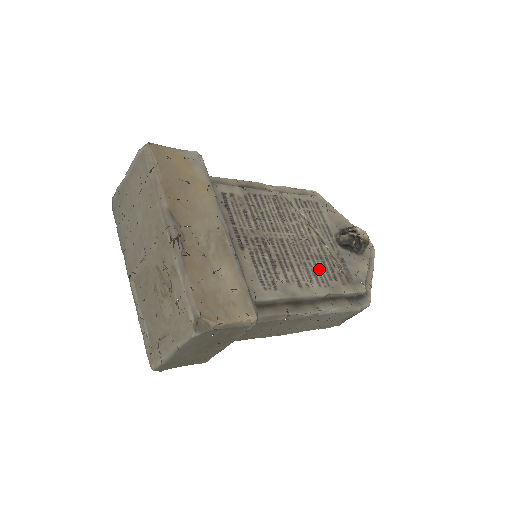
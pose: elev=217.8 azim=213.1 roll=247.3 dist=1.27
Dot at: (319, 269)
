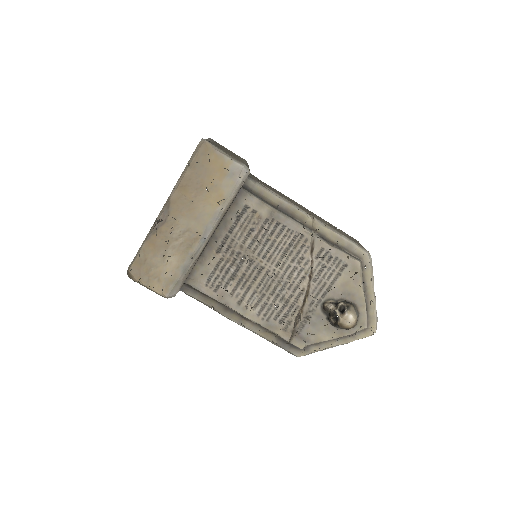
Dot at: (273, 306)
